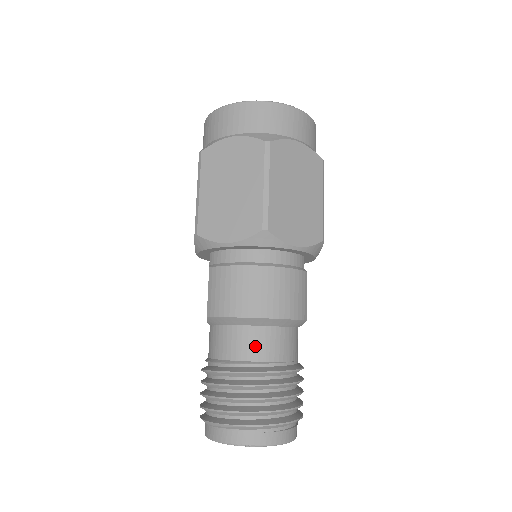
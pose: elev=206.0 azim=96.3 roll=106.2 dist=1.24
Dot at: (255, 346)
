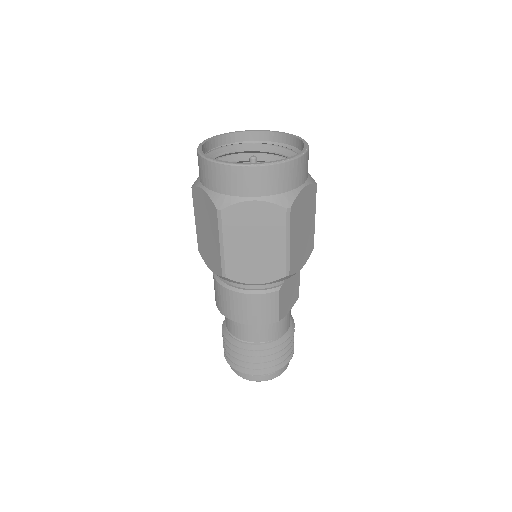
Dot at: (239, 331)
